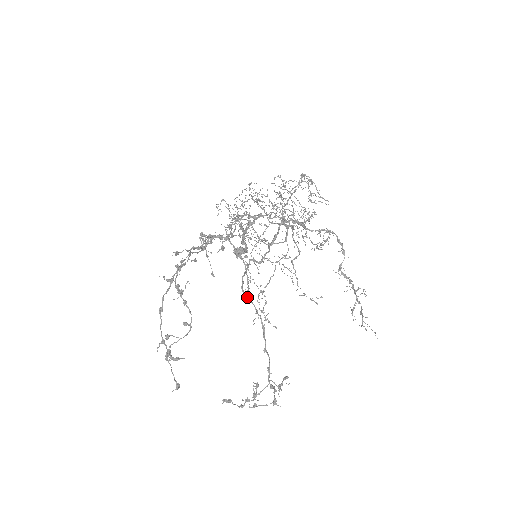
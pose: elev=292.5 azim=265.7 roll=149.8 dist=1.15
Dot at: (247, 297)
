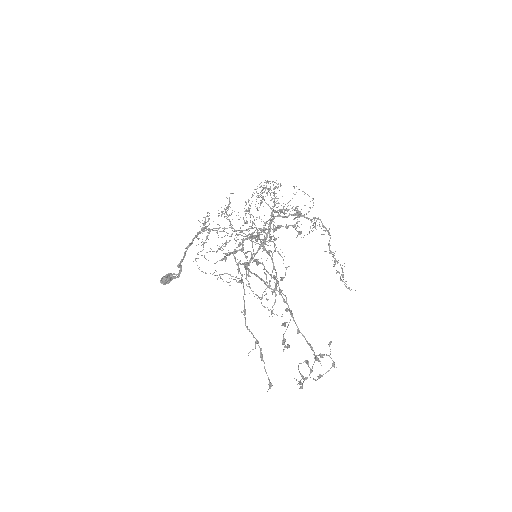
Dot at: occluded
